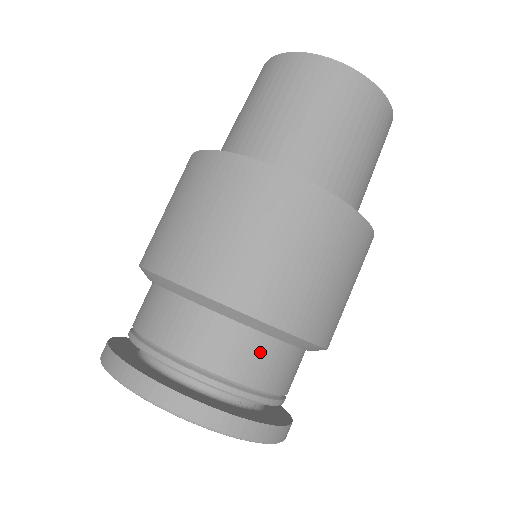
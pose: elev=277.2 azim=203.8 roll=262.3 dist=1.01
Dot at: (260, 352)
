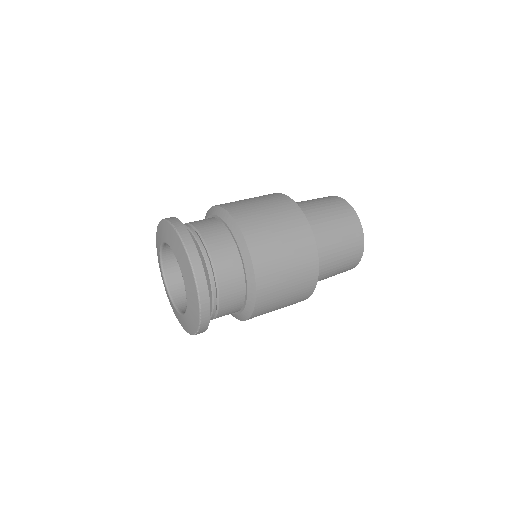
Dot at: (231, 258)
